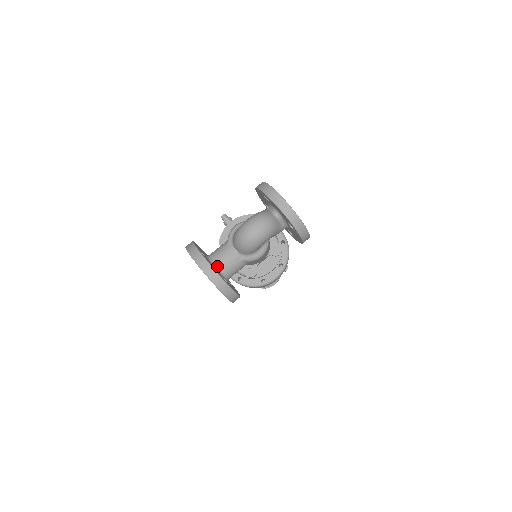
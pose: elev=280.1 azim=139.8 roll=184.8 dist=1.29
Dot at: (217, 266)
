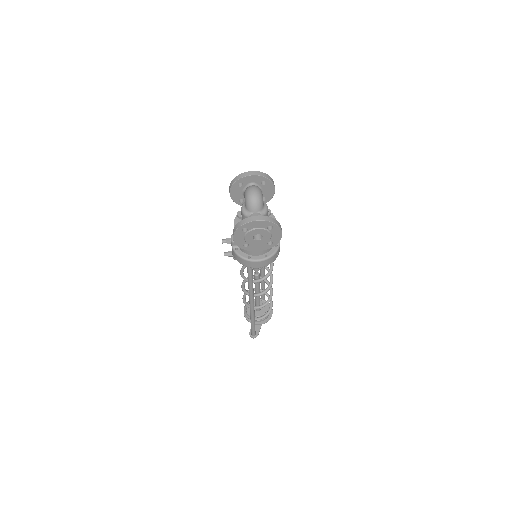
Dot at: occluded
